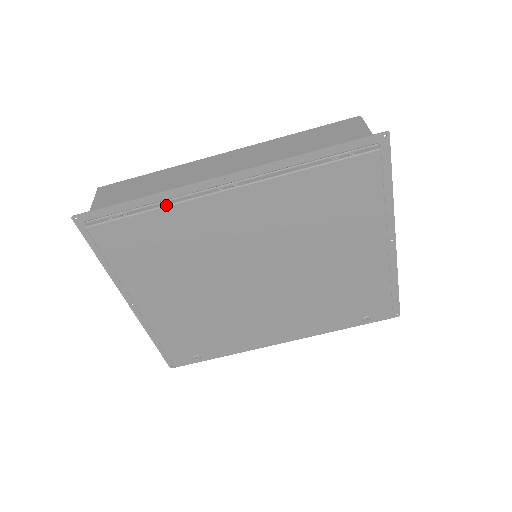
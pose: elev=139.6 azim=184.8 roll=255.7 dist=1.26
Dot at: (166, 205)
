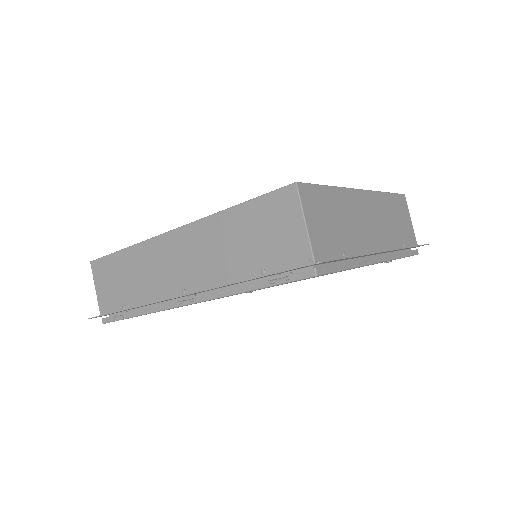
Dot at: (147, 313)
